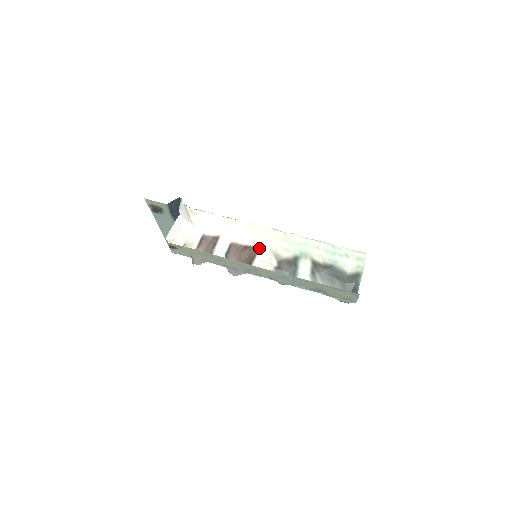
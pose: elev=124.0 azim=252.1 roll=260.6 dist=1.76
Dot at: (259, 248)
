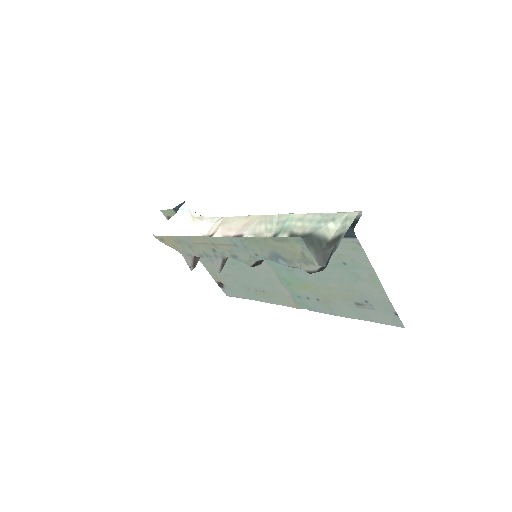
Dot at: (243, 235)
